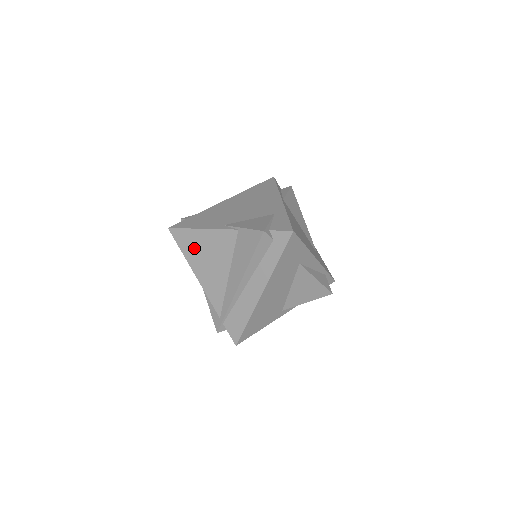
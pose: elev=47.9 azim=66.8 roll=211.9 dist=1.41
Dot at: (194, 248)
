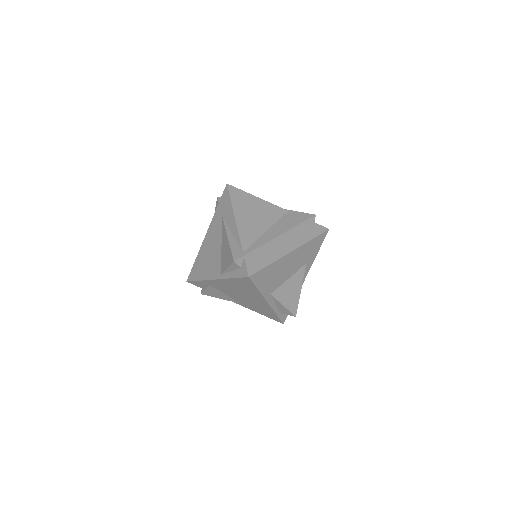
Dot at: (244, 203)
